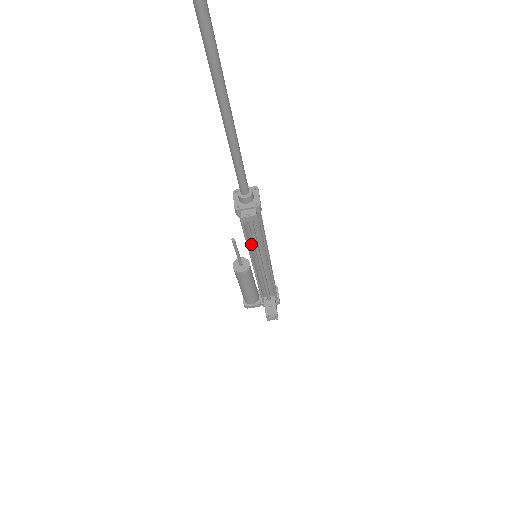
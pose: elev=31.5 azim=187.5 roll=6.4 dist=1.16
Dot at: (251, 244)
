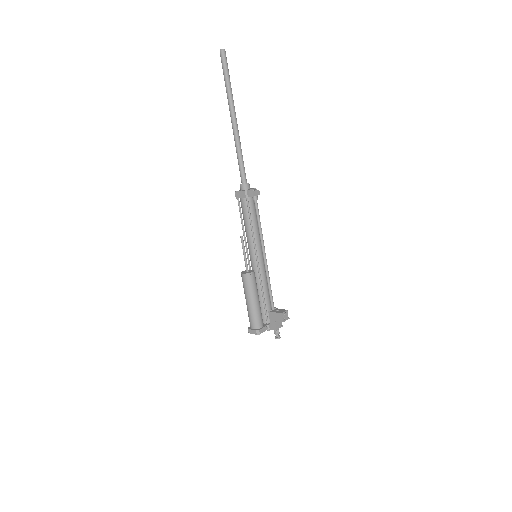
Dot at: (254, 235)
